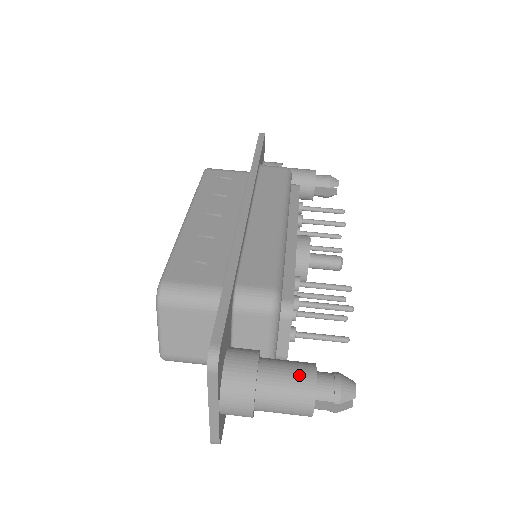
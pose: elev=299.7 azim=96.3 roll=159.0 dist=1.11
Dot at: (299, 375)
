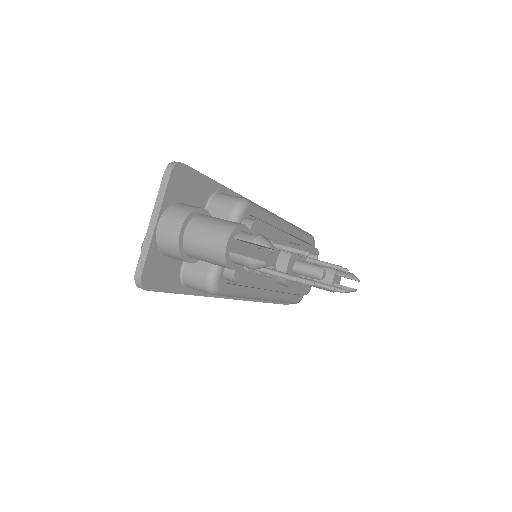
Dot at: (231, 221)
